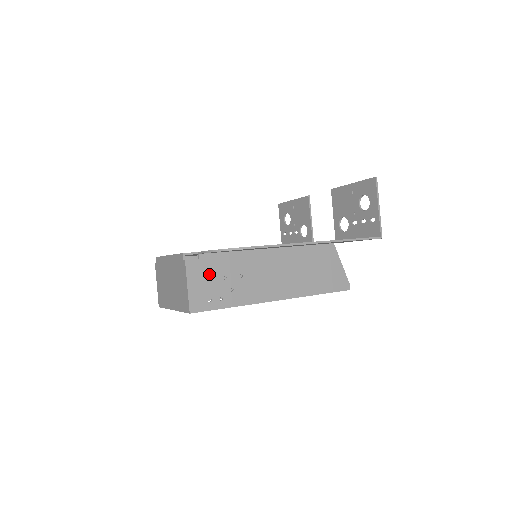
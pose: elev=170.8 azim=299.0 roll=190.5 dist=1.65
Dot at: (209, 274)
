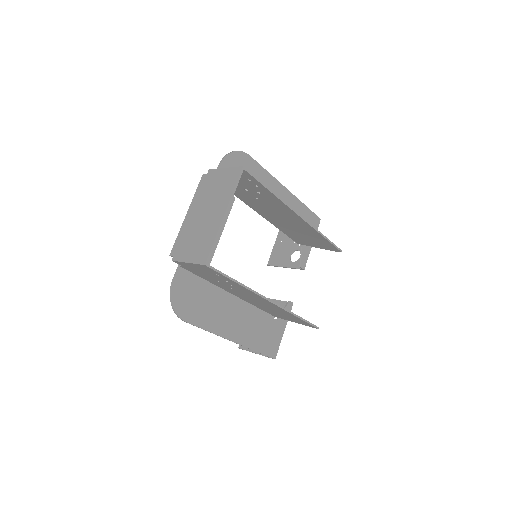
Dot at: occluded
